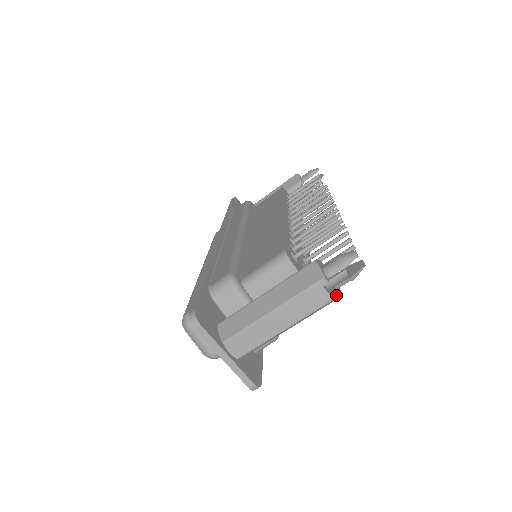
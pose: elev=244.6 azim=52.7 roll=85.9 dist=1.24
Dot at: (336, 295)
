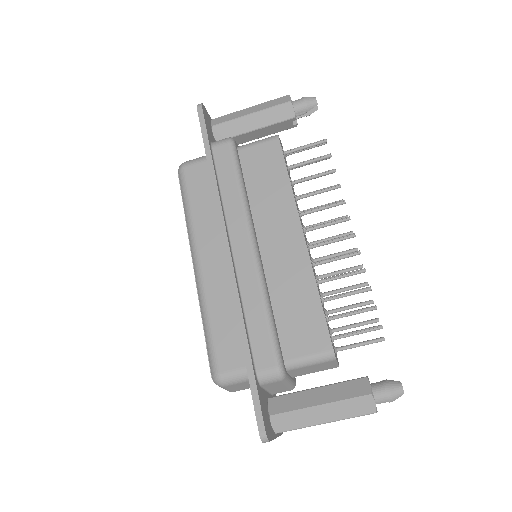
Dot at: occluded
